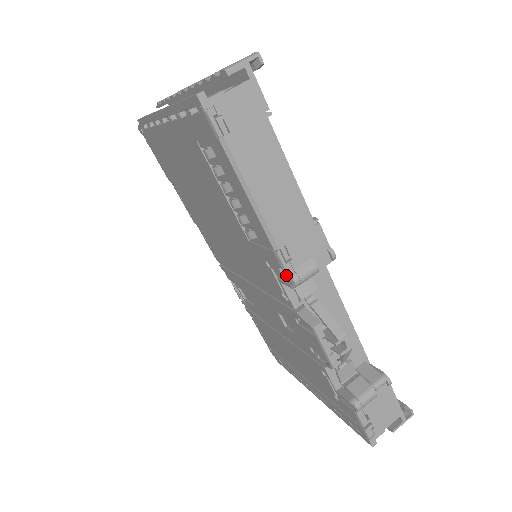
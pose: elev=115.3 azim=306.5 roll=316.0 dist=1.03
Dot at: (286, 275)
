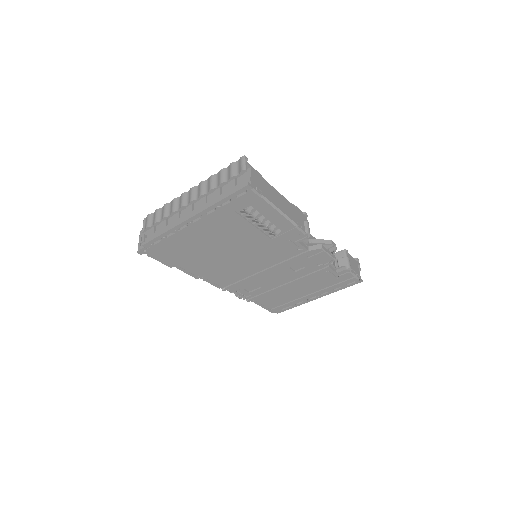
Dot at: (304, 234)
